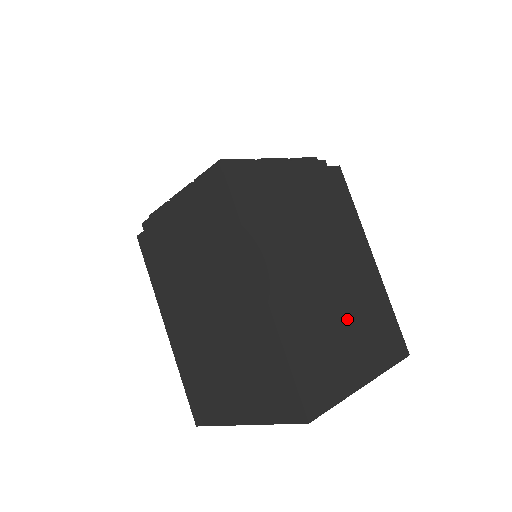
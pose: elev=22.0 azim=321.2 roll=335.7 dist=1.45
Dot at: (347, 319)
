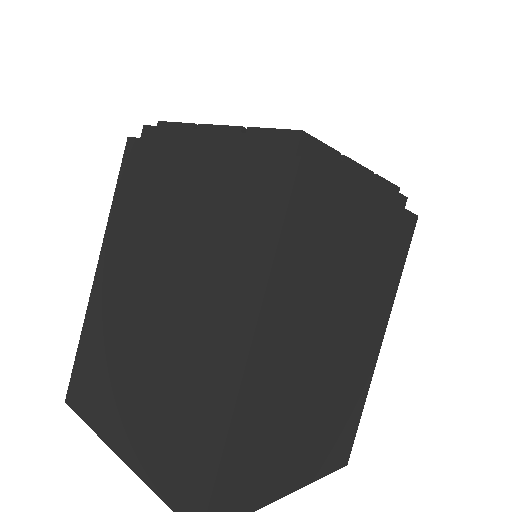
Dot at: (316, 410)
